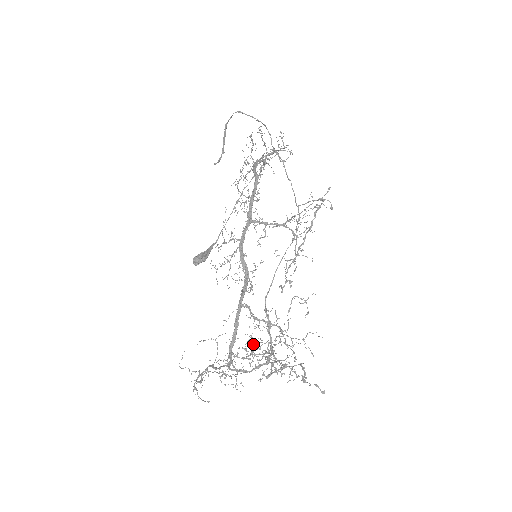
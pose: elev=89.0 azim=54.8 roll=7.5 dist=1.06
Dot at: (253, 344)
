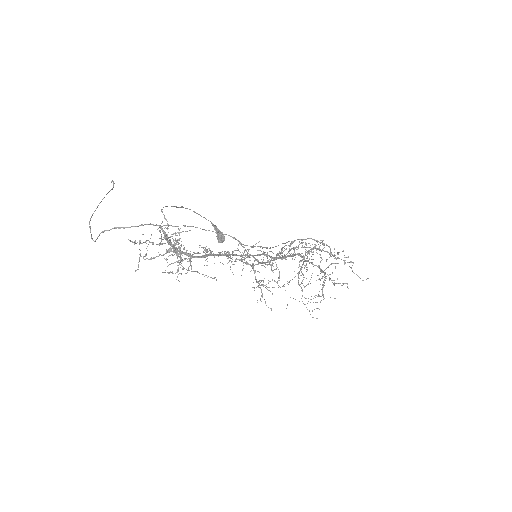
Dot at: (306, 250)
